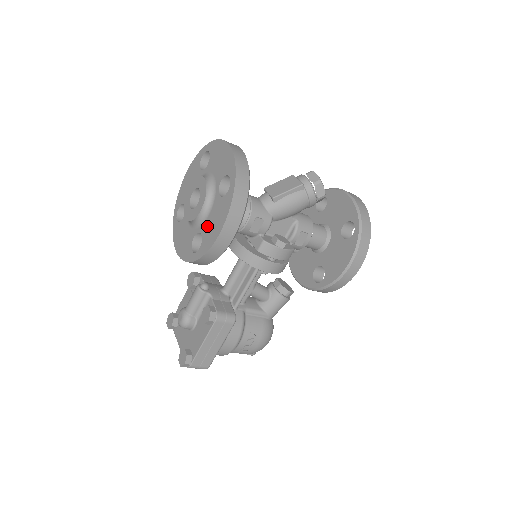
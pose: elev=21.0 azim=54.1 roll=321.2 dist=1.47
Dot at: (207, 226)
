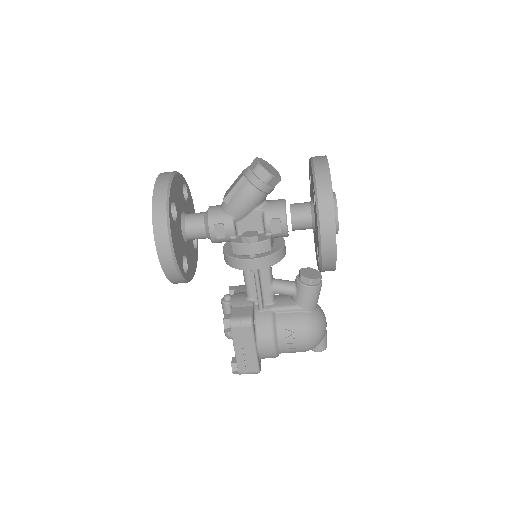
Dot at: occluded
